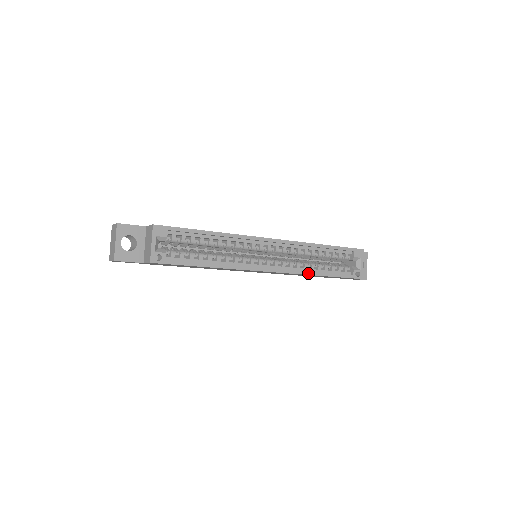
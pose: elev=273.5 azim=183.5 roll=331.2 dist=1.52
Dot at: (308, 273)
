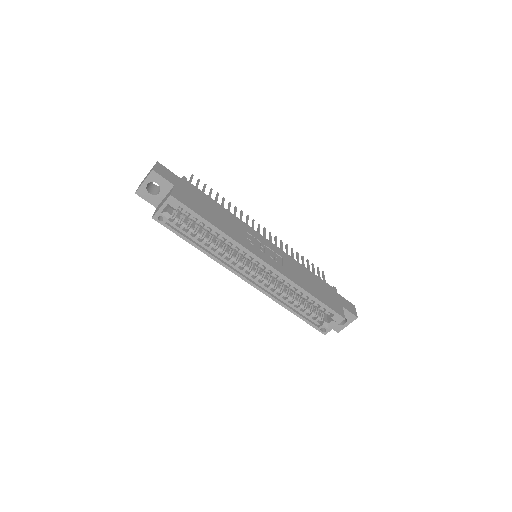
Dot at: (278, 302)
